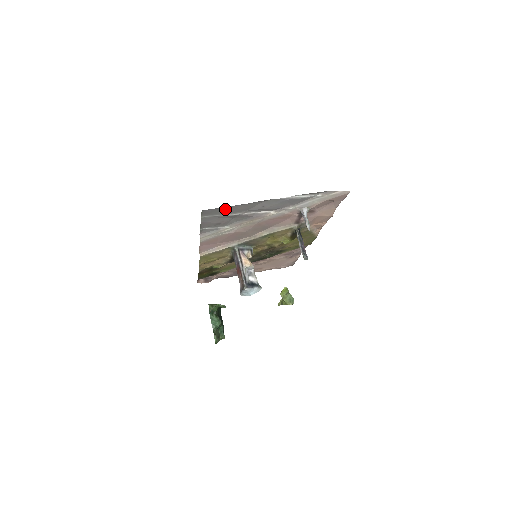
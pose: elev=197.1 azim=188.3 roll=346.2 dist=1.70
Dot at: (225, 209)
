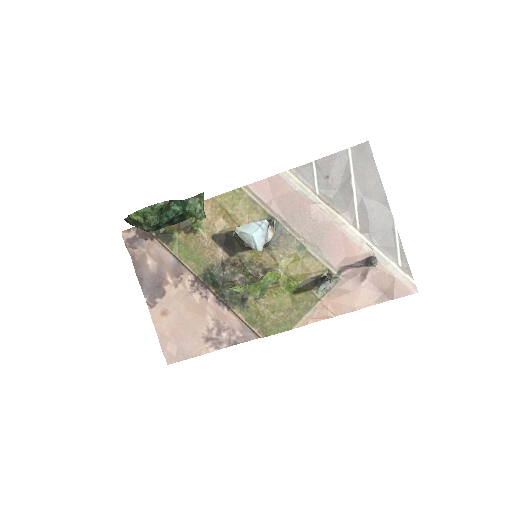
Dot at: (369, 167)
